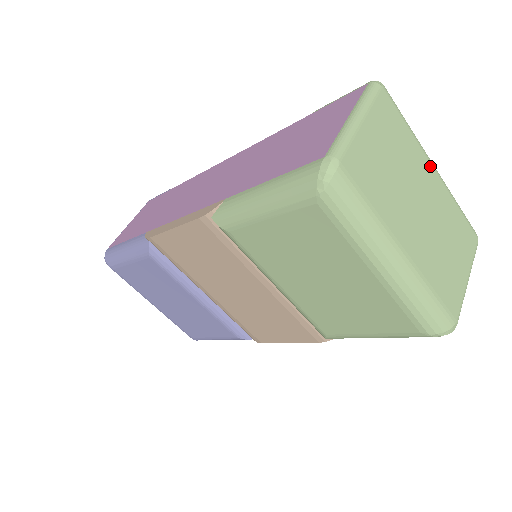
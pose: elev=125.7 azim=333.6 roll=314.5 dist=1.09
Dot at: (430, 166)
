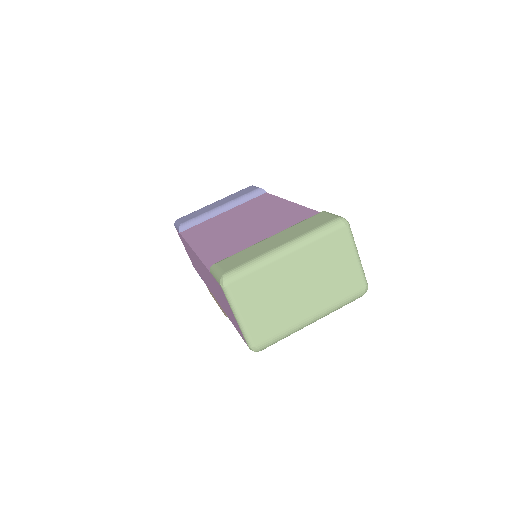
Dot at: (285, 259)
